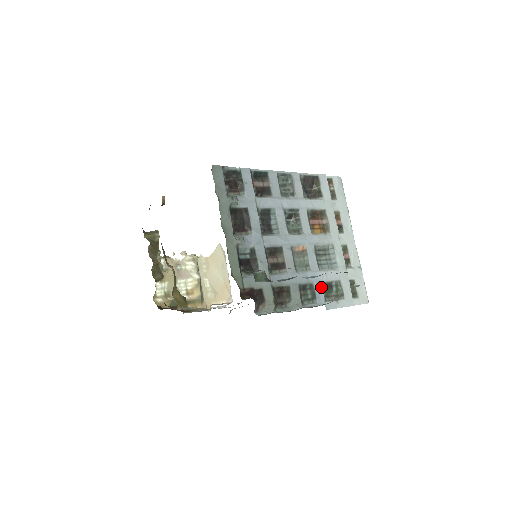
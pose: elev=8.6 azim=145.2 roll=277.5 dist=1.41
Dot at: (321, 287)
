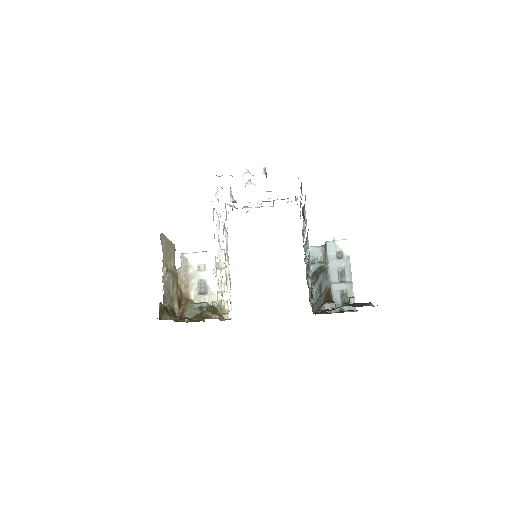
Dot at: occluded
